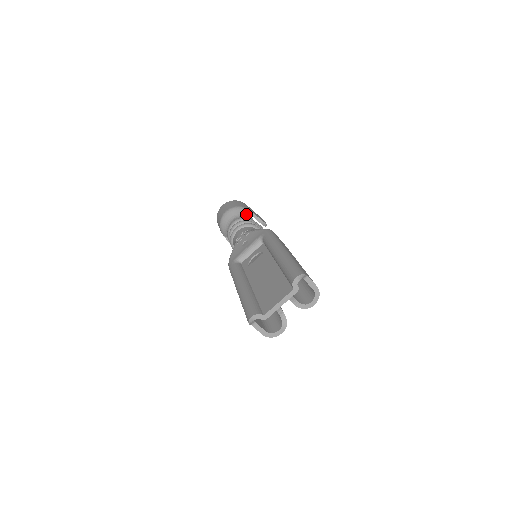
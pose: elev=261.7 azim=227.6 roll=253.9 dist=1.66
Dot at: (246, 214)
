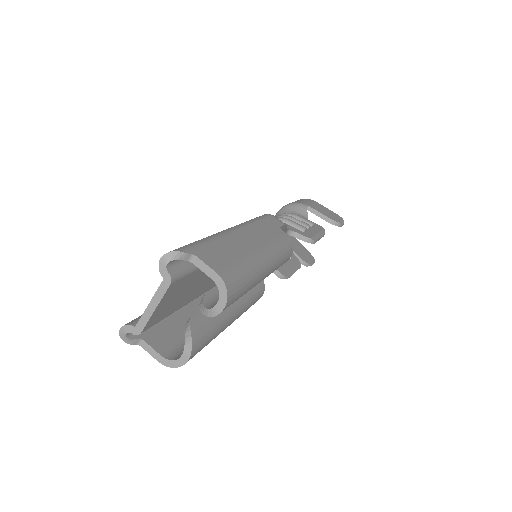
Dot at: (298, 211)
